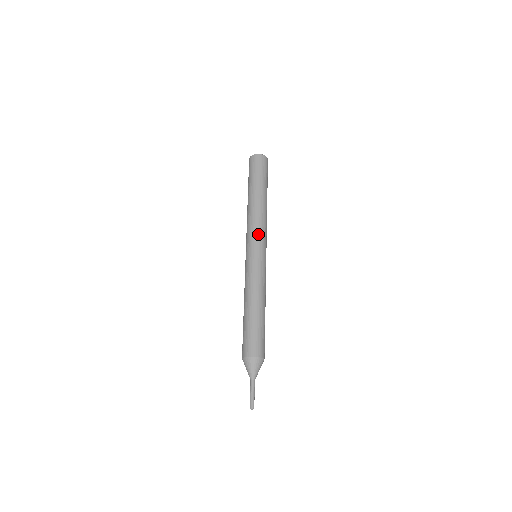
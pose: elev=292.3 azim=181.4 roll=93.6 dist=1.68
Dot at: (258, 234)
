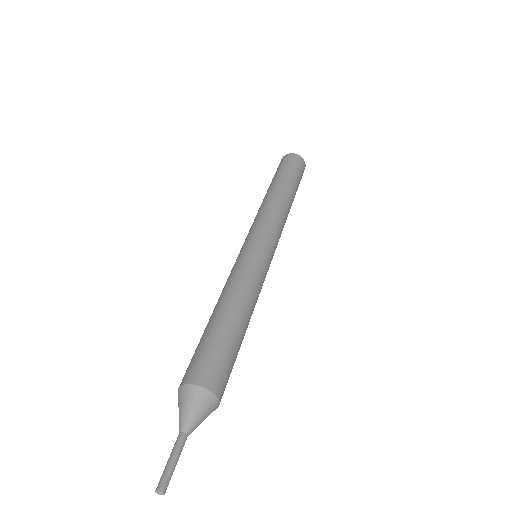
Dot at: (257, 225)
